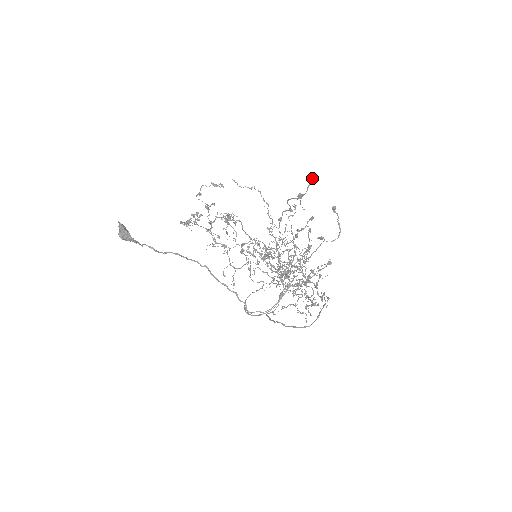
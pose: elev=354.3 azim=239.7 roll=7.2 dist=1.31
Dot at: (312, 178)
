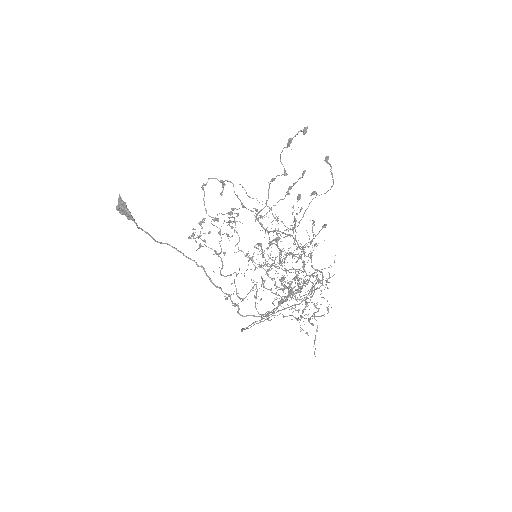
Dot at: (304, 128)
